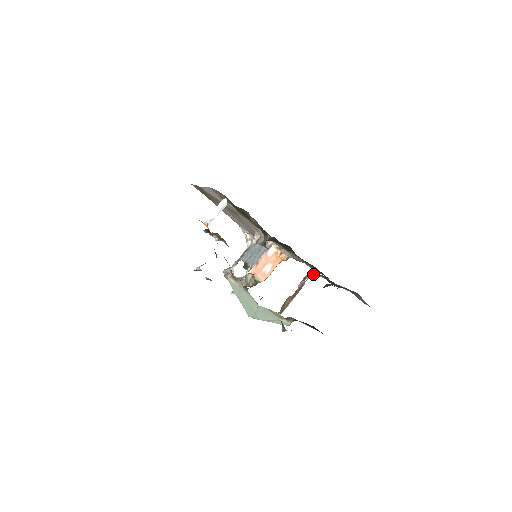
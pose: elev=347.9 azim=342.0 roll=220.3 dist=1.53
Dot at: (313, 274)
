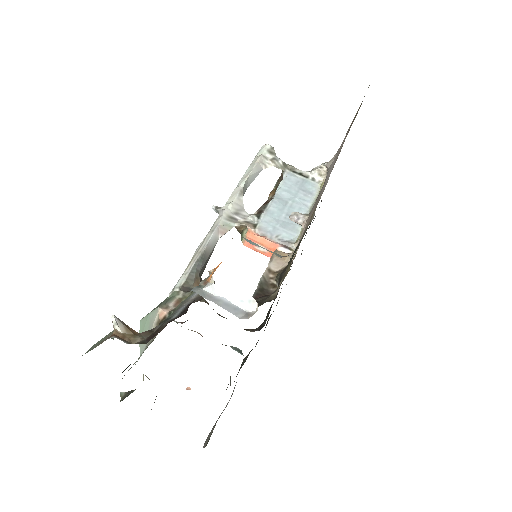
Dot at: (241, 352)
